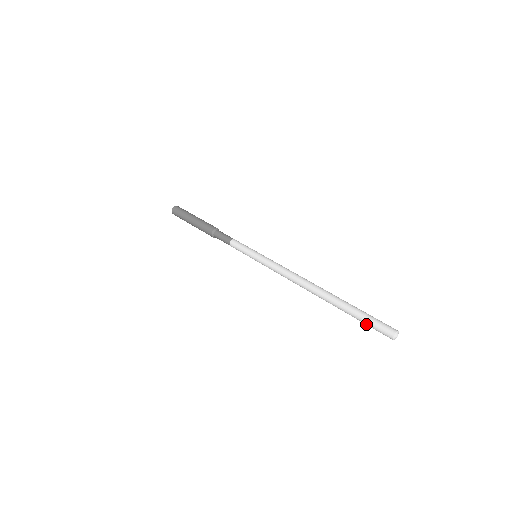
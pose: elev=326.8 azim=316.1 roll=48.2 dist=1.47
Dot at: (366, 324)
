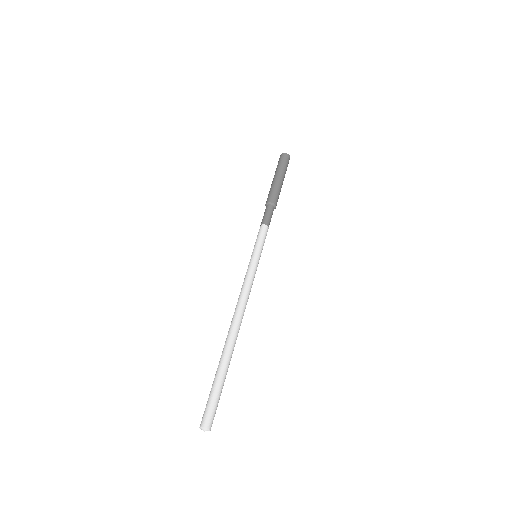
Dot at: occluded
